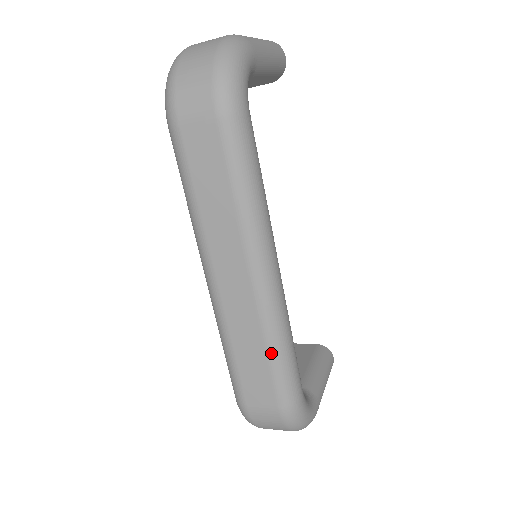
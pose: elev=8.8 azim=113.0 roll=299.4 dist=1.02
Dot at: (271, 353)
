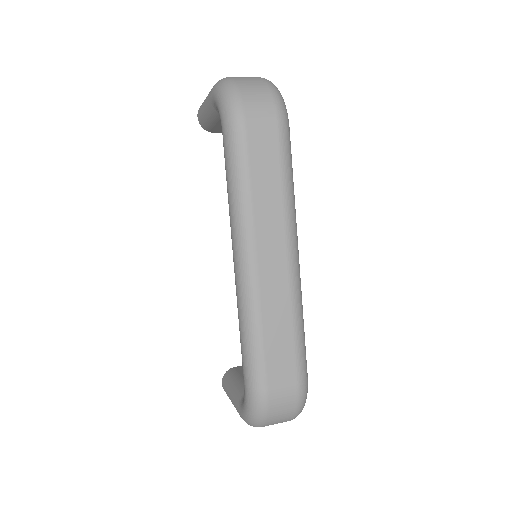
Dot at: (297, 327)
